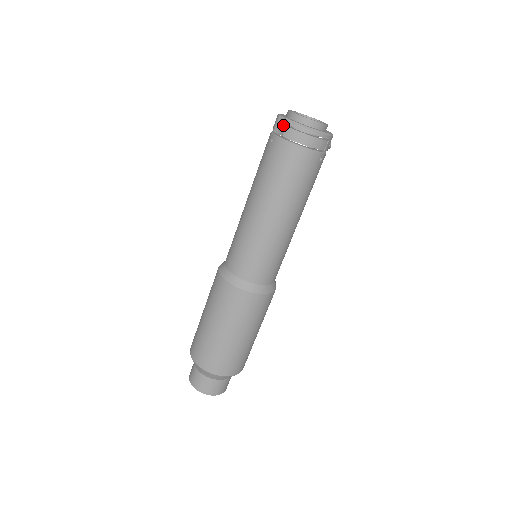
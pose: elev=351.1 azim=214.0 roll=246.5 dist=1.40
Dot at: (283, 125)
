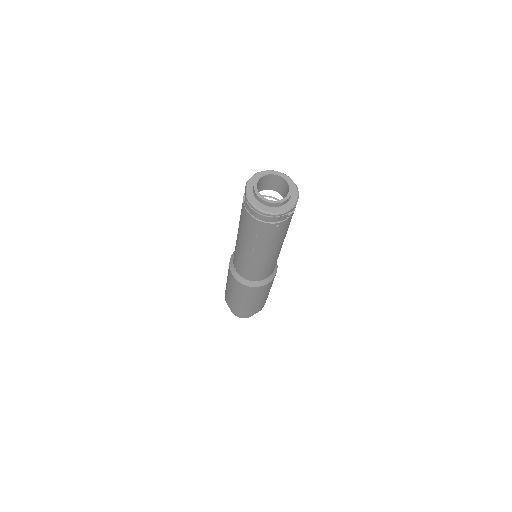
Dot at: (245, 194)
